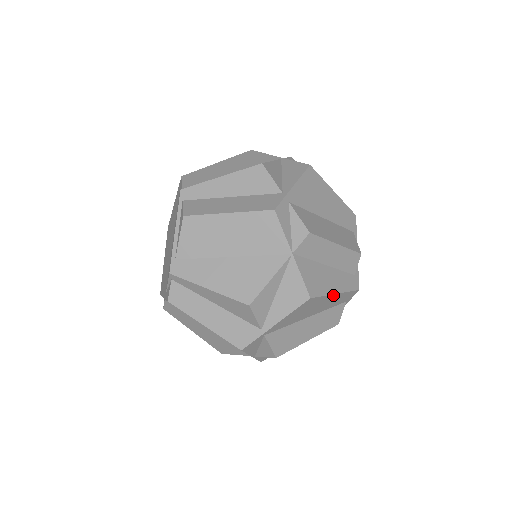
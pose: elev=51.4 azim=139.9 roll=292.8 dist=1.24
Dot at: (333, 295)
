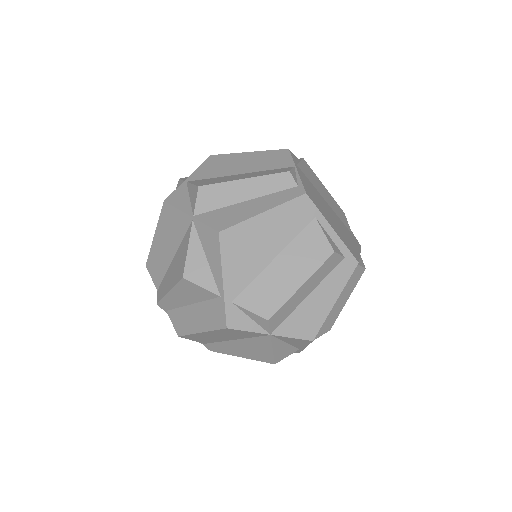
Dot at: (333, 305)
